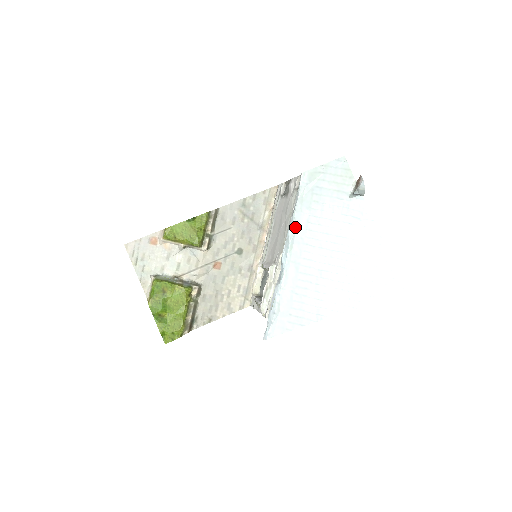
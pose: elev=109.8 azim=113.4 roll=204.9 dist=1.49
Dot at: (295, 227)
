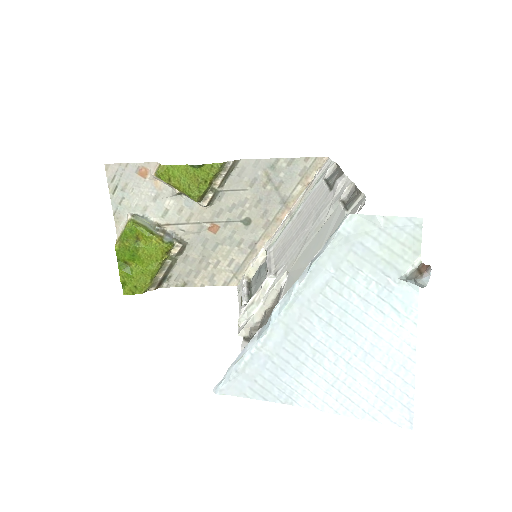
Dot at: (306, 283)
